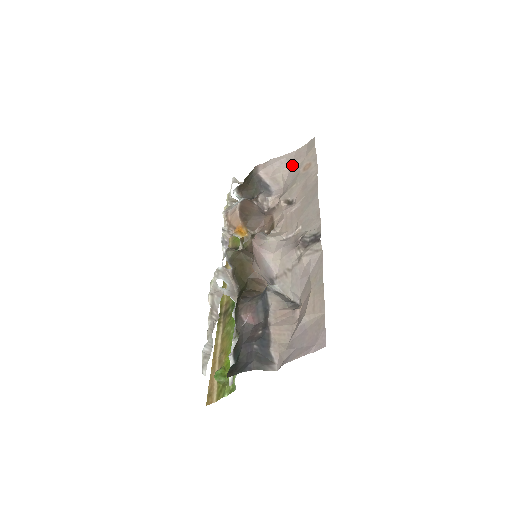
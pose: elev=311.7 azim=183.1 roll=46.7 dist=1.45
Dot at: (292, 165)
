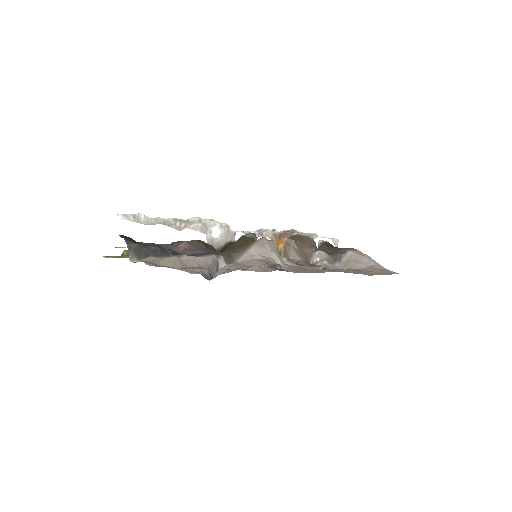
Dot at: (369, 268)
